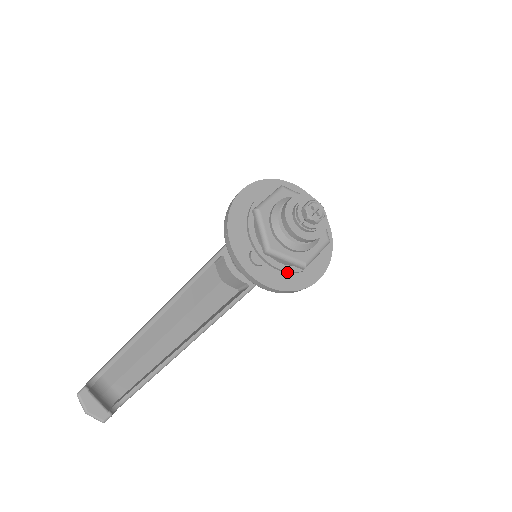
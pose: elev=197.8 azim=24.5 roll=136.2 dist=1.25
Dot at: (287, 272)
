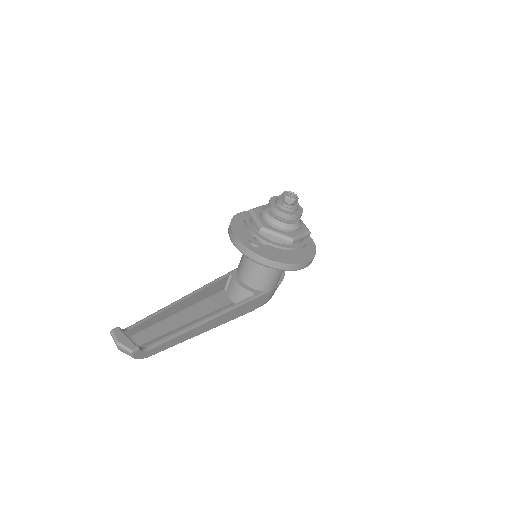
Dot at: (279, 248)
